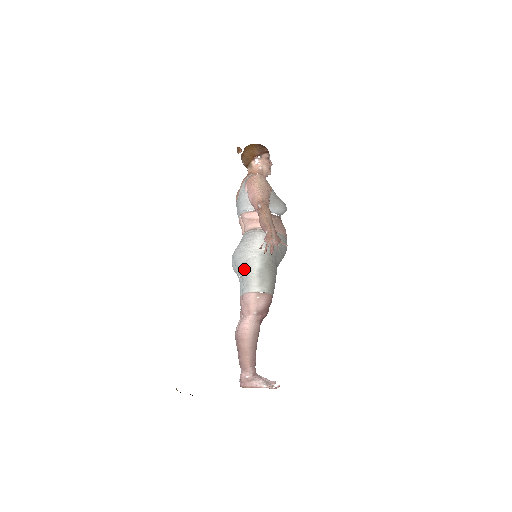
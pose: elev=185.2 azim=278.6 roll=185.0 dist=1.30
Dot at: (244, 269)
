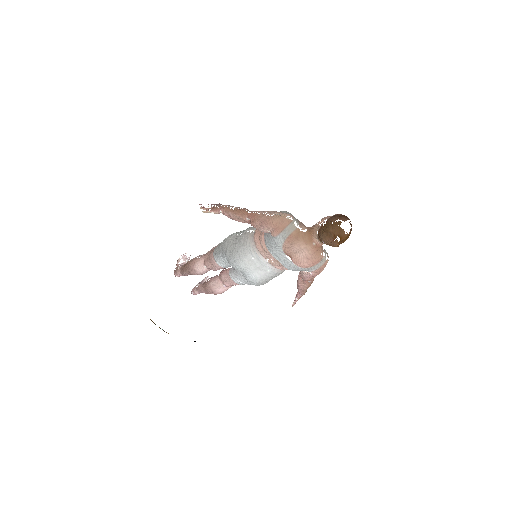
Dot at: occluded
